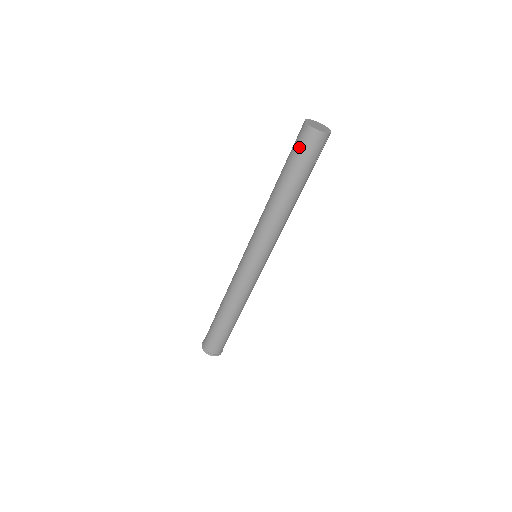
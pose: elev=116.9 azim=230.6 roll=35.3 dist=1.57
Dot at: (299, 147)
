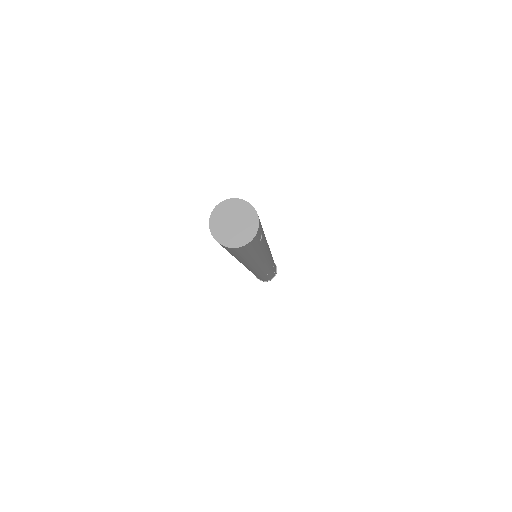
Dot at: (227, 250)
